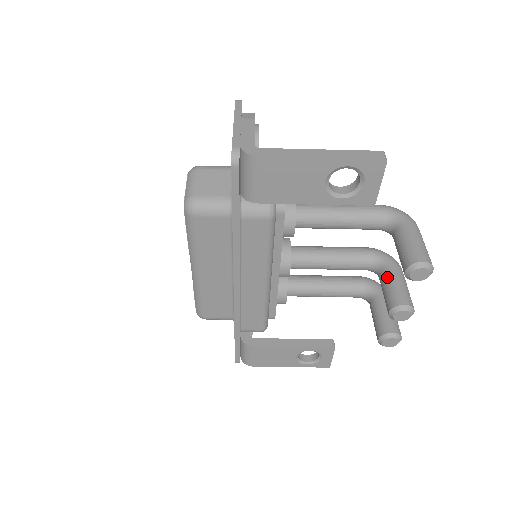
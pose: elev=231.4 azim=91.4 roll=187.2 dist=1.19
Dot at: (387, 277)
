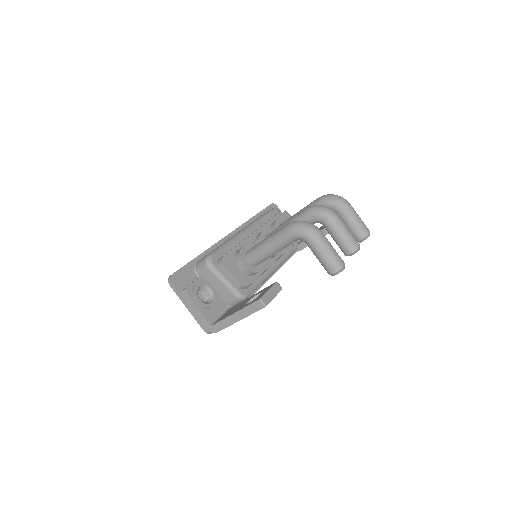
Dot at: occluded
